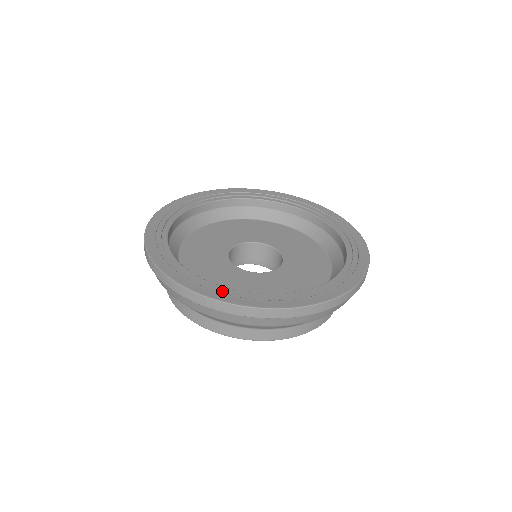
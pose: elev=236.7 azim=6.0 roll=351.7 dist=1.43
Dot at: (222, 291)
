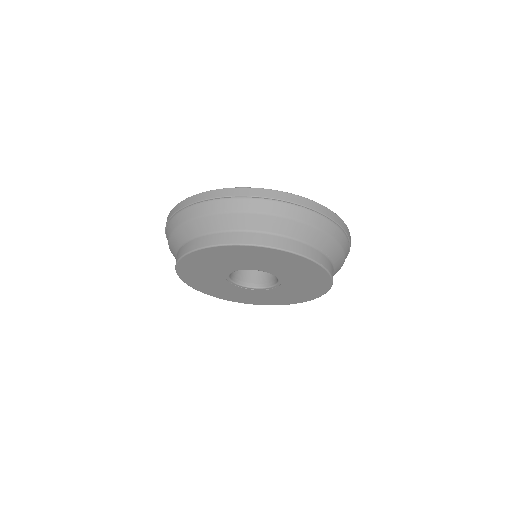
Dot at: occluded
